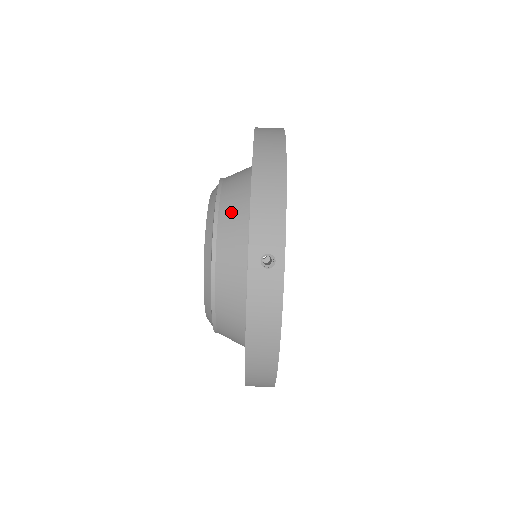
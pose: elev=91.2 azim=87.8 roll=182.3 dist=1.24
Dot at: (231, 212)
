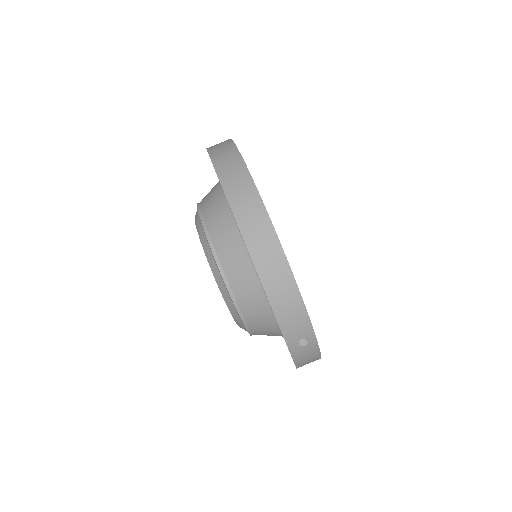
Dot at: (244, 288)
